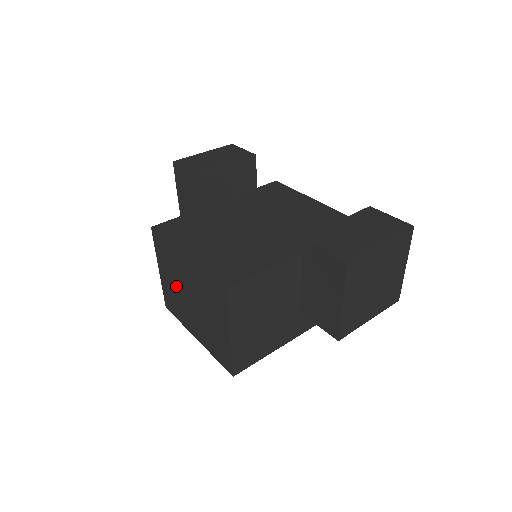
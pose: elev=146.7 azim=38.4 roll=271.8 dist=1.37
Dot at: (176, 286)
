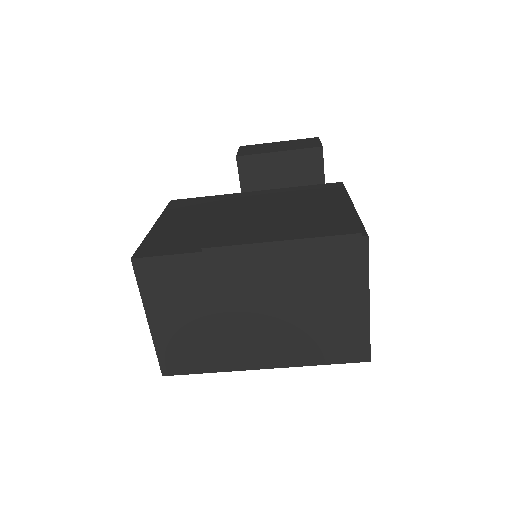
Dot at: occluded
